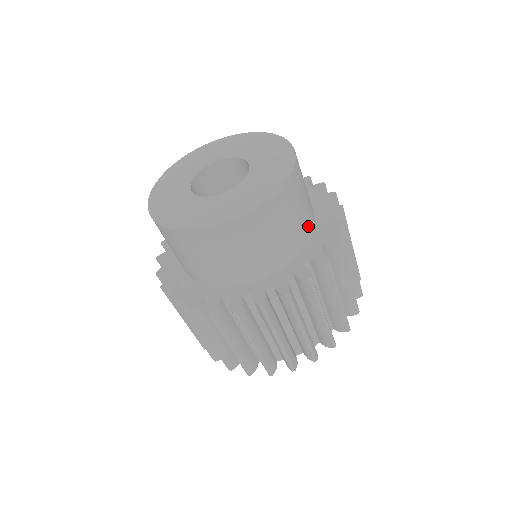
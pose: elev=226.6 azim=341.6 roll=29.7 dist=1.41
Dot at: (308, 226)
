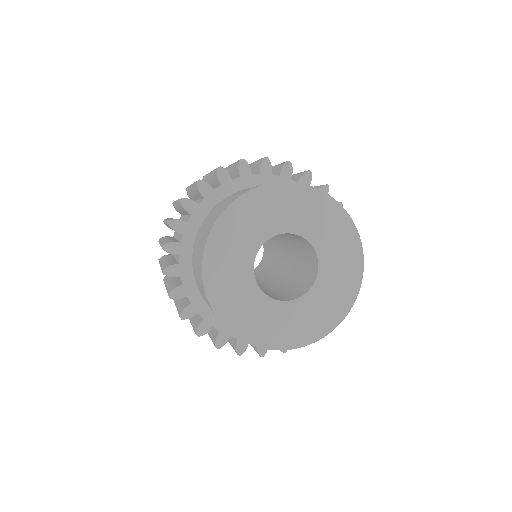
Dot at: occluded
